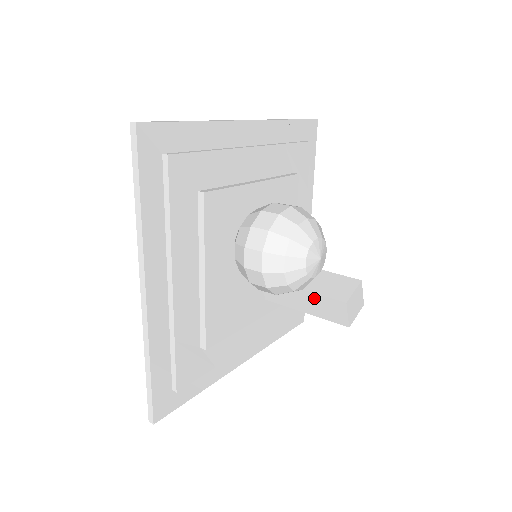
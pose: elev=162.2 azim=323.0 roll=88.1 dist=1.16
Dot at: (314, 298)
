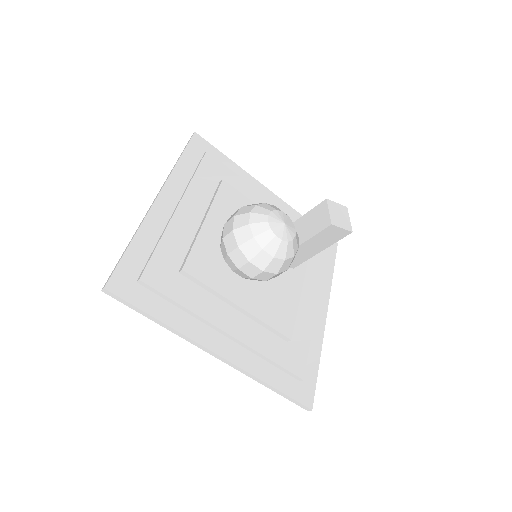
Dot at: (314, 241)
